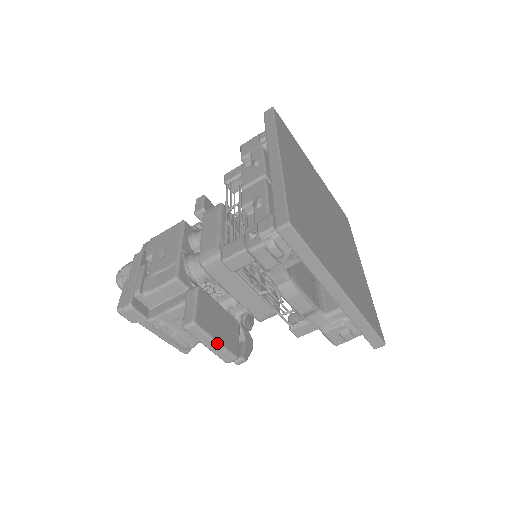
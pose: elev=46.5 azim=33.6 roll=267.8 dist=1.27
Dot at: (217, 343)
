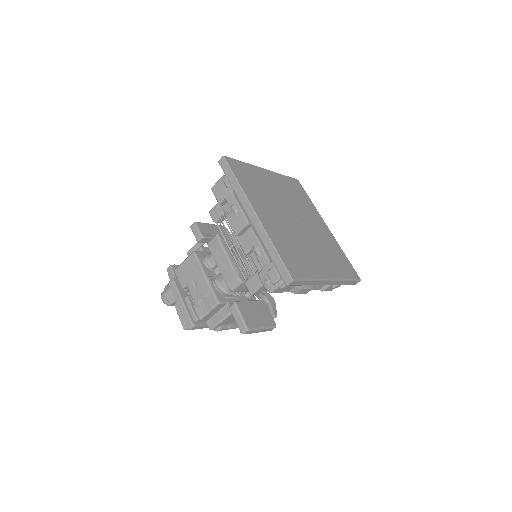
Dot at: (263, 328)
